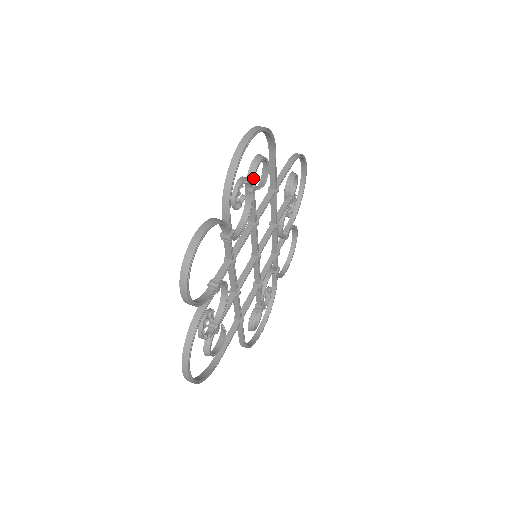
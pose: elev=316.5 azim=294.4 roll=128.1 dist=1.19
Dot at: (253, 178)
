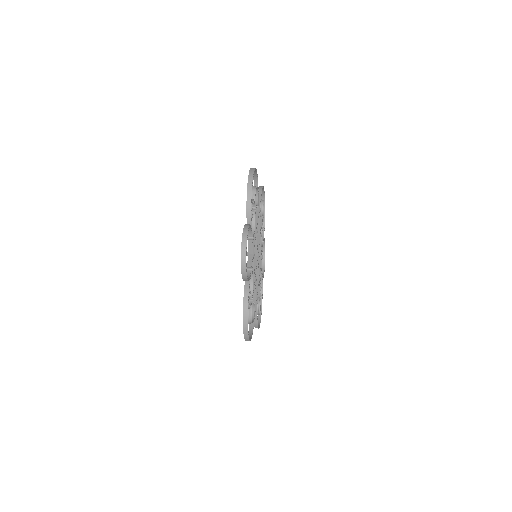
Dot at: occluded
